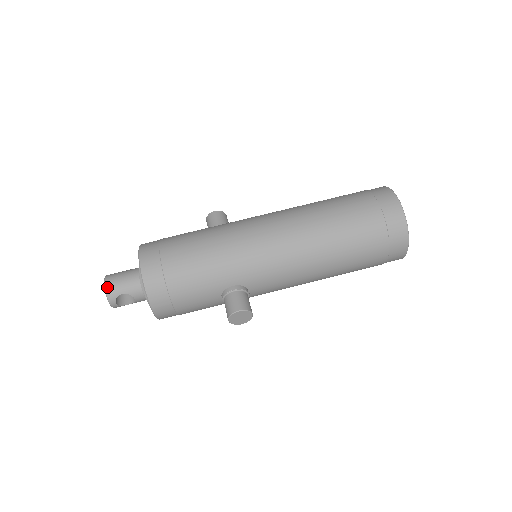
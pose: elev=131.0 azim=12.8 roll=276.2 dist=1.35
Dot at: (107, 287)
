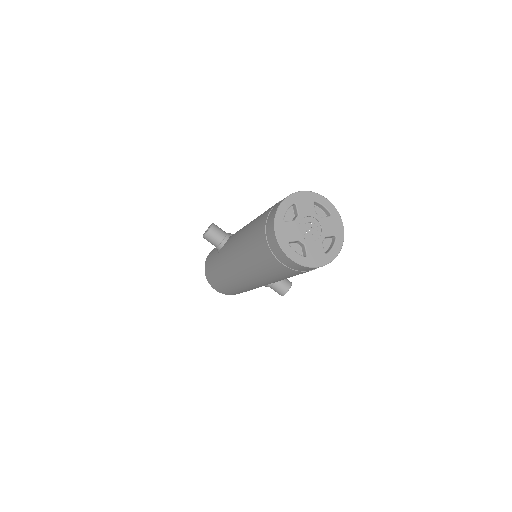
Dot at: occluded
